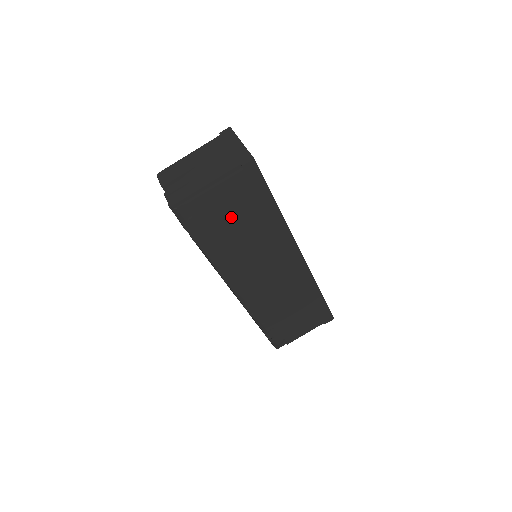
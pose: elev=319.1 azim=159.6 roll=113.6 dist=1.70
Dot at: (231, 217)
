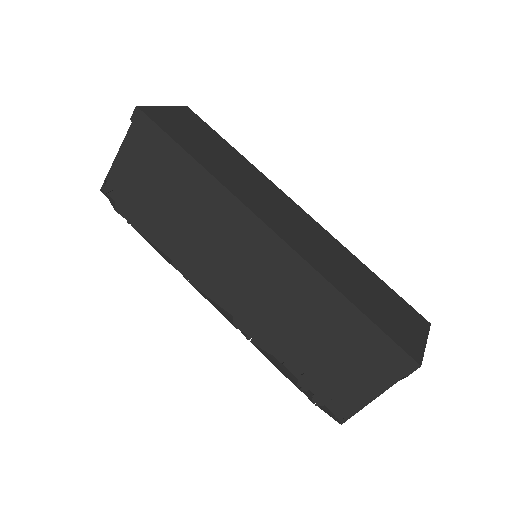
Dot at: (151, 187)
